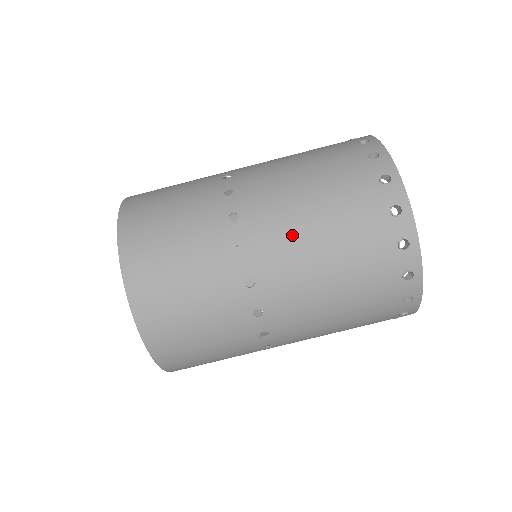
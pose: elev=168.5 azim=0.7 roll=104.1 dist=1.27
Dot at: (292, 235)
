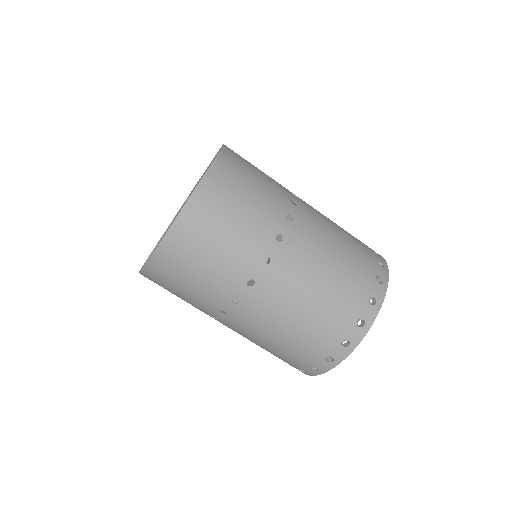
Dot at: (284, 303)
